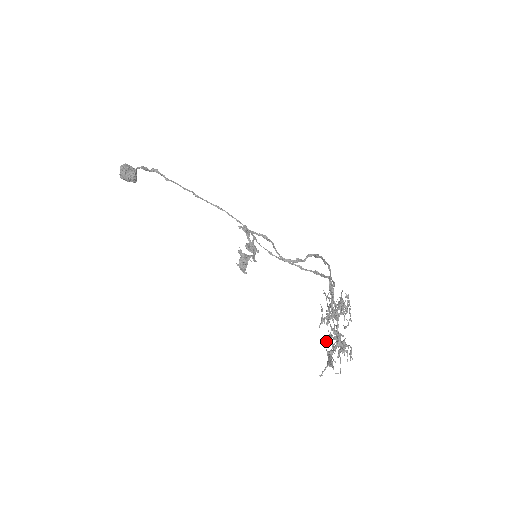
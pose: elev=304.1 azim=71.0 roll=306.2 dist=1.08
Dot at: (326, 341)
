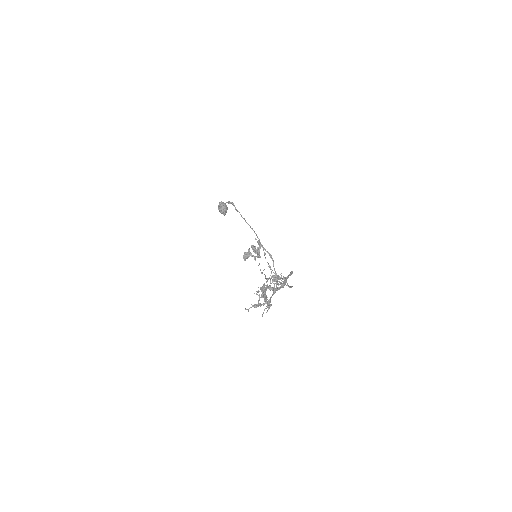
Dot at: (259, 294)
